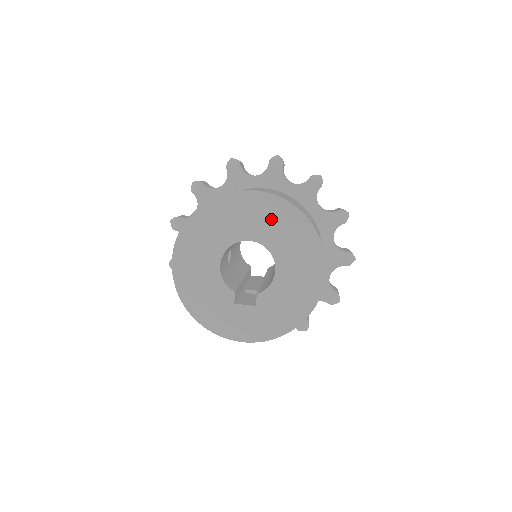
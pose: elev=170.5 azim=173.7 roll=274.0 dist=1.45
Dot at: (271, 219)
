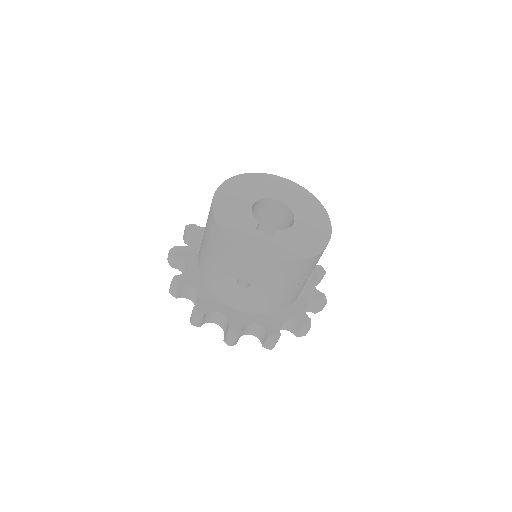
Dot at: (298, 196)
